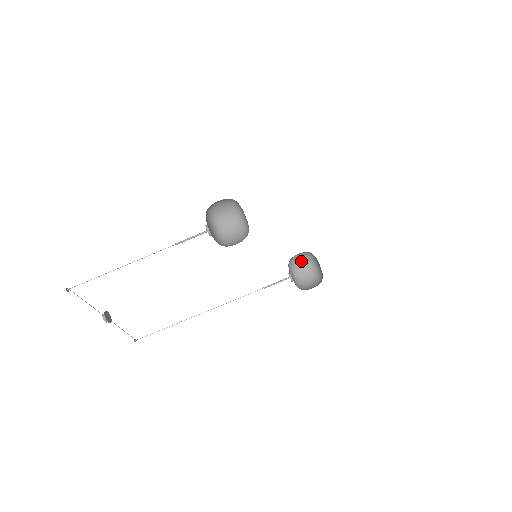
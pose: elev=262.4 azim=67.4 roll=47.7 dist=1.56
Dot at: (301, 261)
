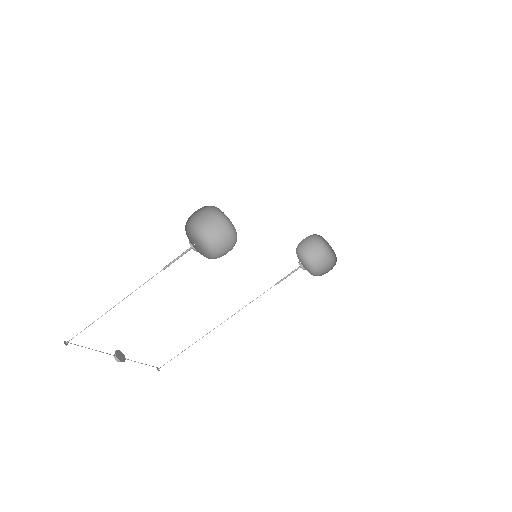
Dot at: (310, 245)
